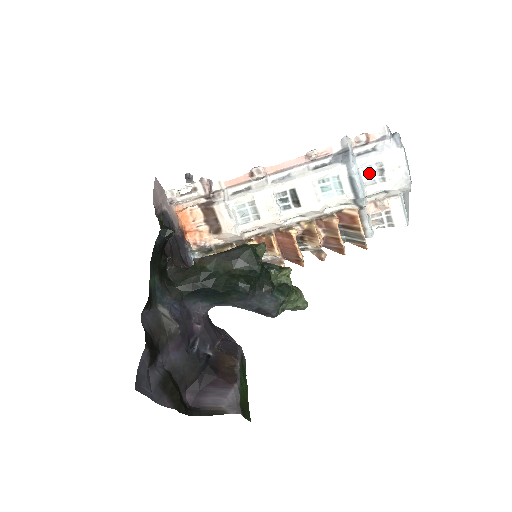
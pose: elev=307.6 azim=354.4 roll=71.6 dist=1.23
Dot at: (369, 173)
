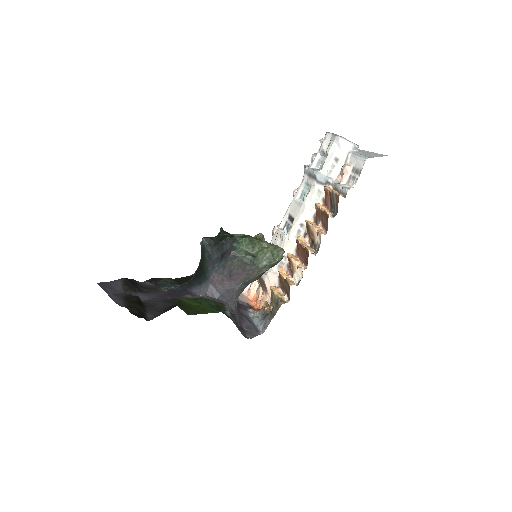
Dot at: (320, 163)
